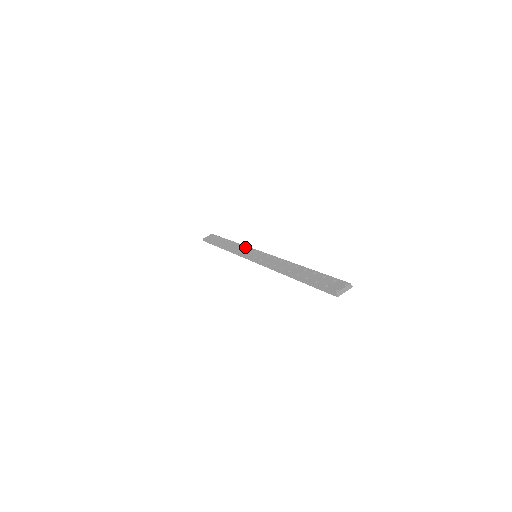
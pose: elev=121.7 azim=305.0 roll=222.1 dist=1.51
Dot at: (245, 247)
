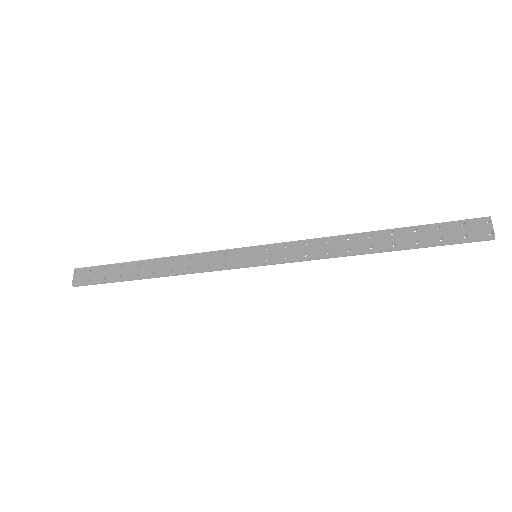
Dot at: (207, 255)
